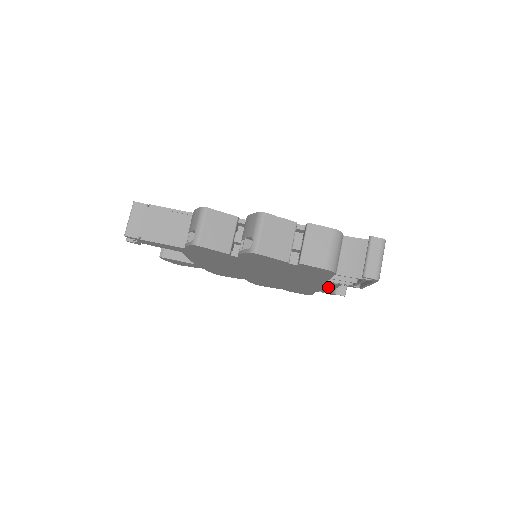
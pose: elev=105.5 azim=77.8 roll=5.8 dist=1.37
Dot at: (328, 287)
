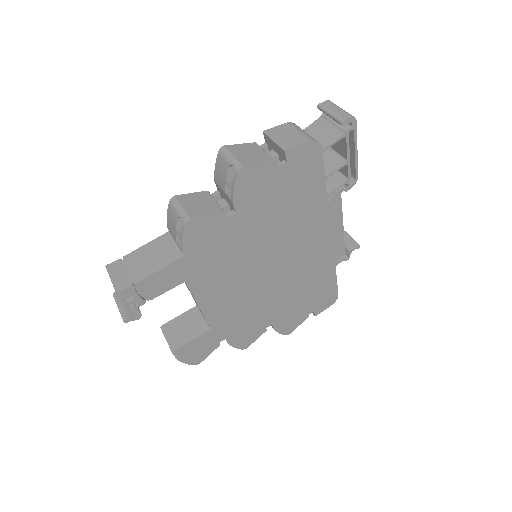
Dot at: (336, 226)
